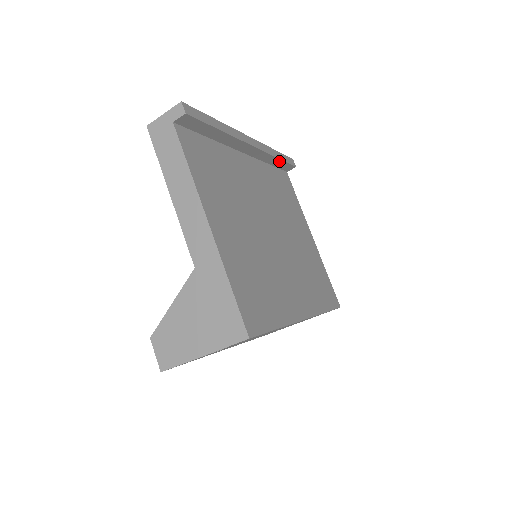
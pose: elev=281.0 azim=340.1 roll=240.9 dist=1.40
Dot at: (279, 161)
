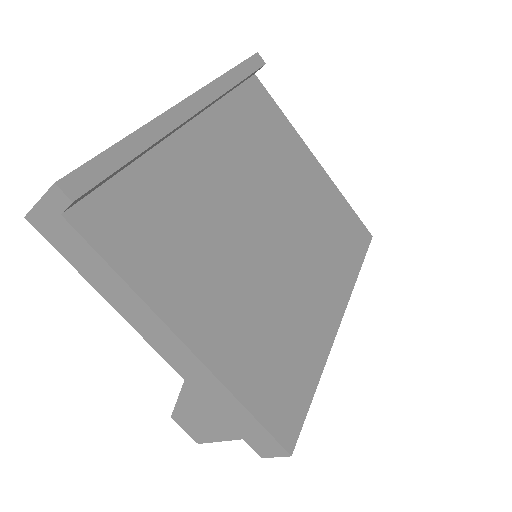
Dot at: (240, 82)
